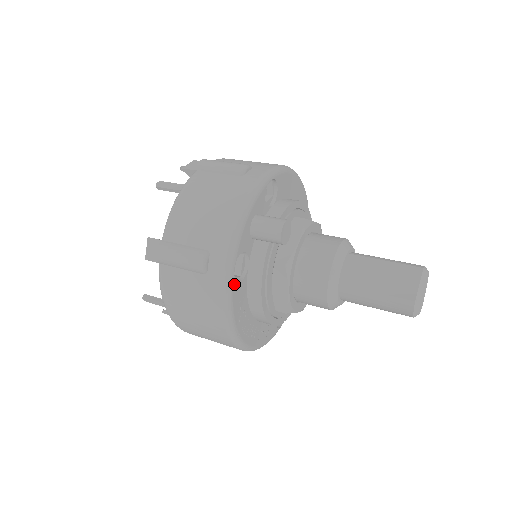
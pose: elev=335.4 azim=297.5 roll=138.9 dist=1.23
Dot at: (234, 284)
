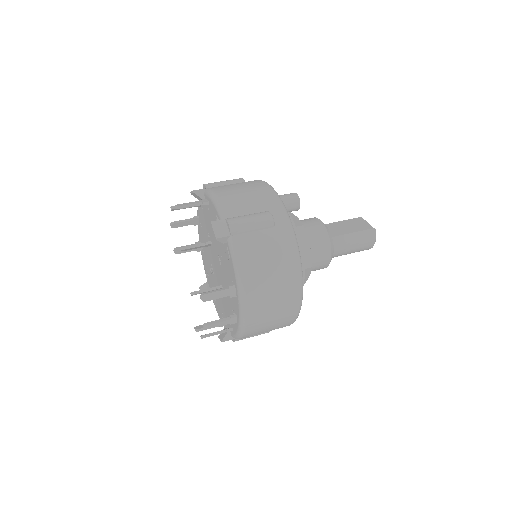
Dot at: occluded
